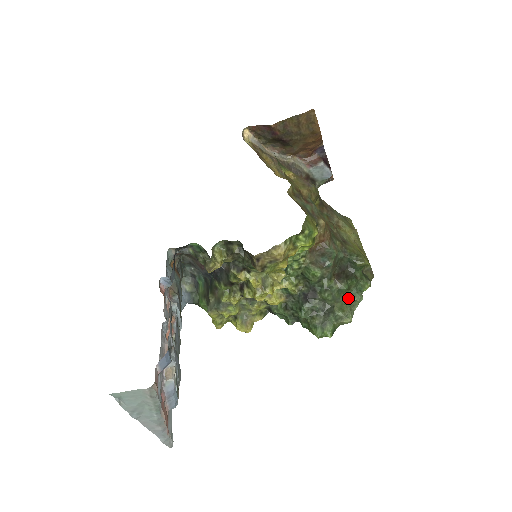
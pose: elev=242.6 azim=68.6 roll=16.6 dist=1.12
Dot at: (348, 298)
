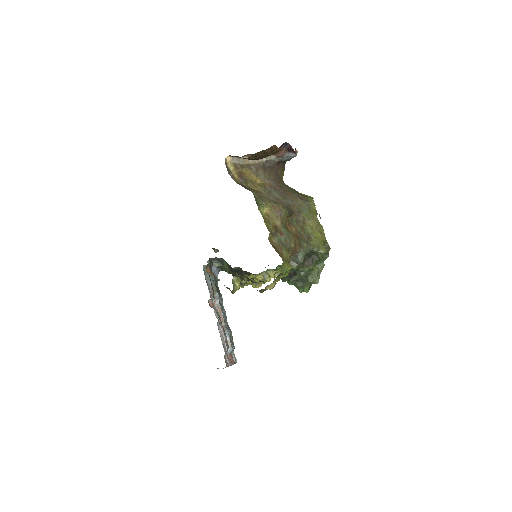
Dot at: (316, 269)
